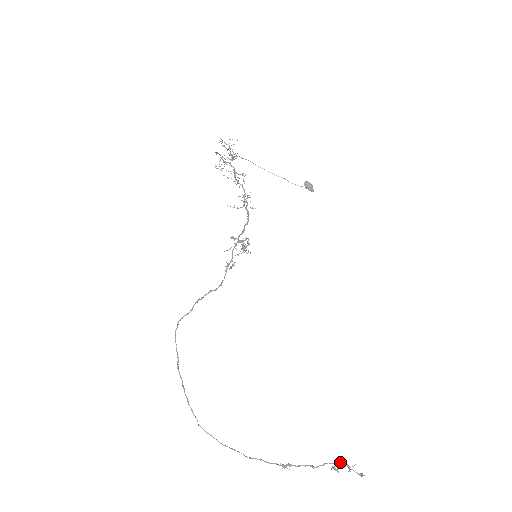
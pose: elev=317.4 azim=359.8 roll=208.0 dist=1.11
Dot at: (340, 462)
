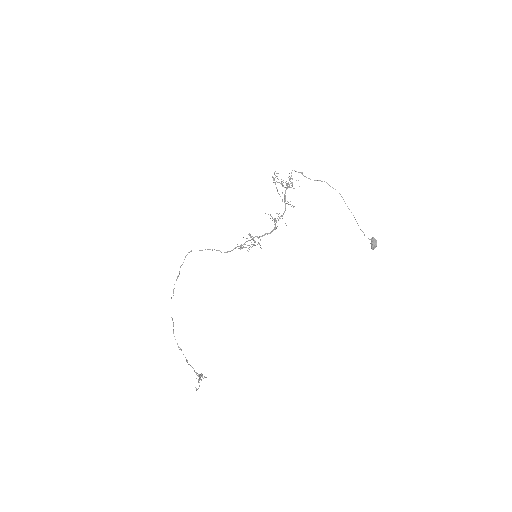
Dot at: (199, 375)
